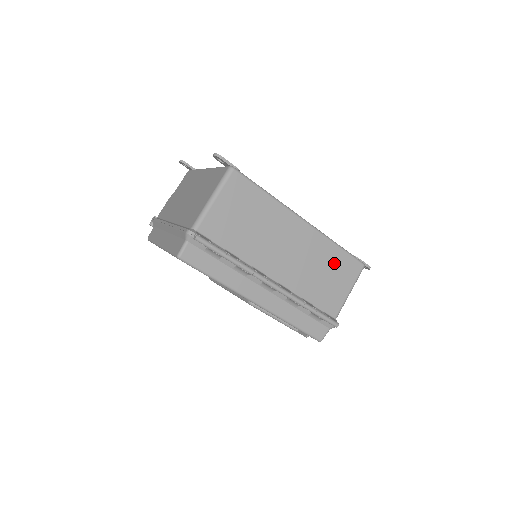
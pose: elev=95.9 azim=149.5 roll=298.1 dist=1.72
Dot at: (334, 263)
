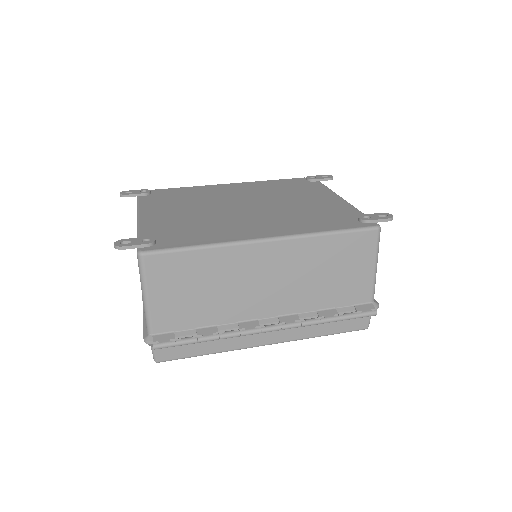
Dot at: (335, 254)
